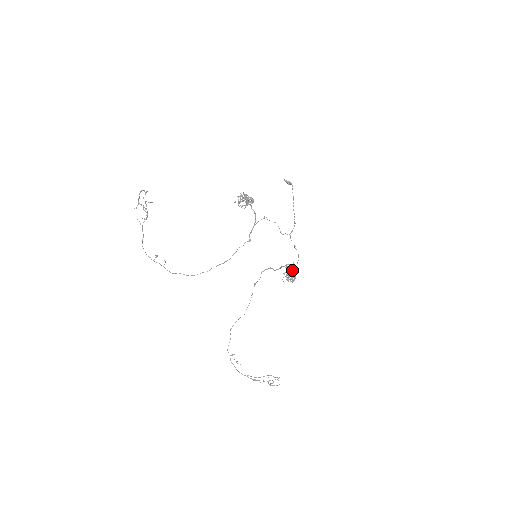
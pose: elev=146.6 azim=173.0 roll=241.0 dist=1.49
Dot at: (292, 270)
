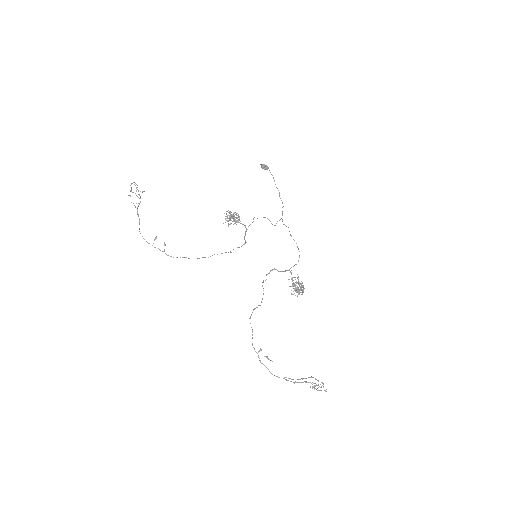
Dot at: (298, 281)
